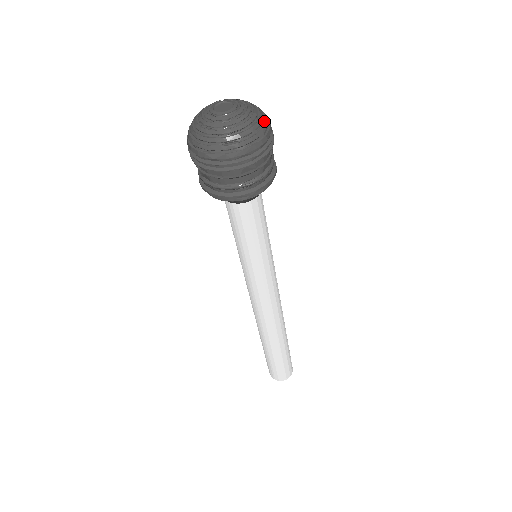
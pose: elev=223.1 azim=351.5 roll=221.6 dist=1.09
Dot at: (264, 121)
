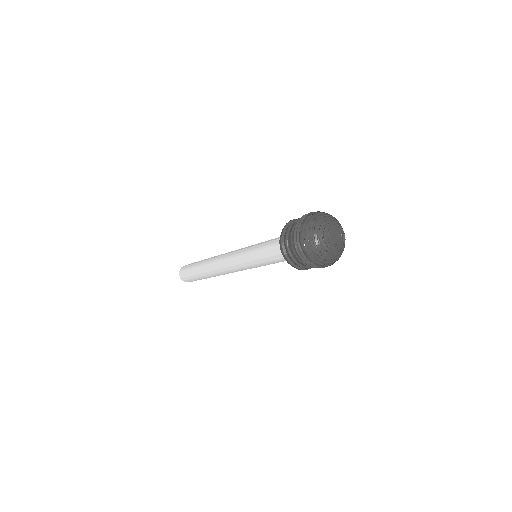
Dot at: occluded
